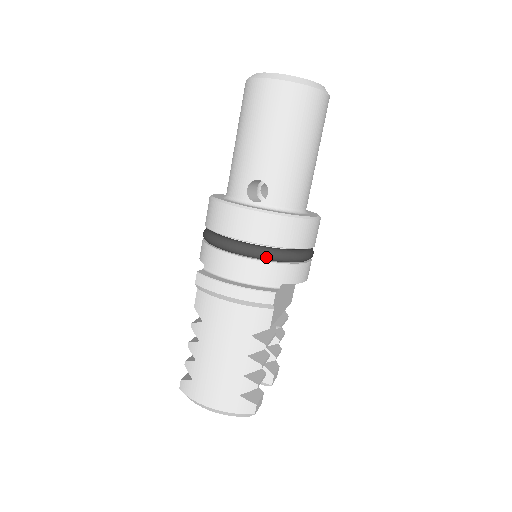
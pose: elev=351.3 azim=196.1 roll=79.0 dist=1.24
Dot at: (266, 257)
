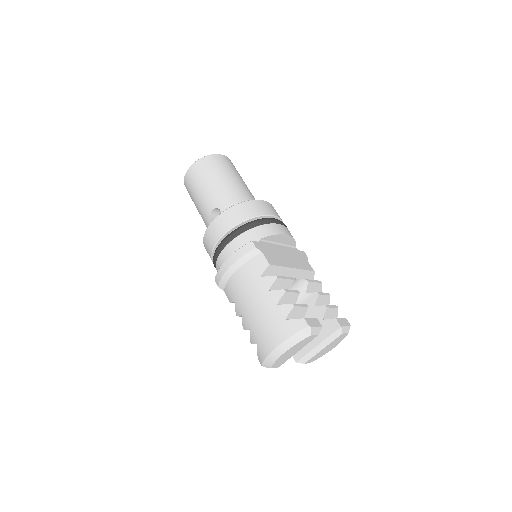
Dot at: (237, 233)
